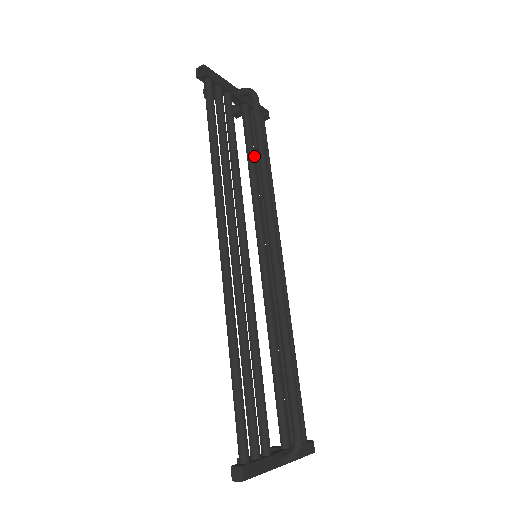
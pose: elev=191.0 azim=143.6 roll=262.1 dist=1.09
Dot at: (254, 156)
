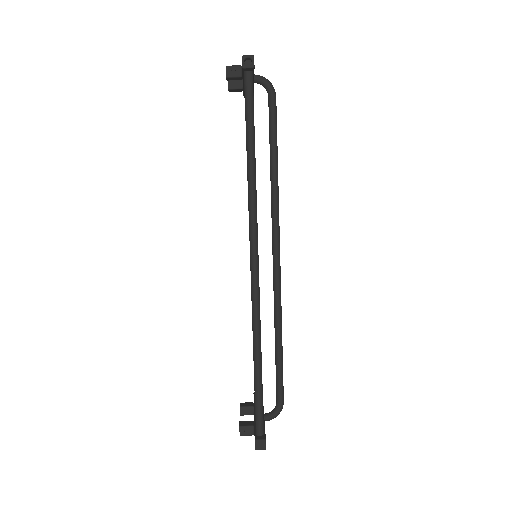
Dot at: occluded
